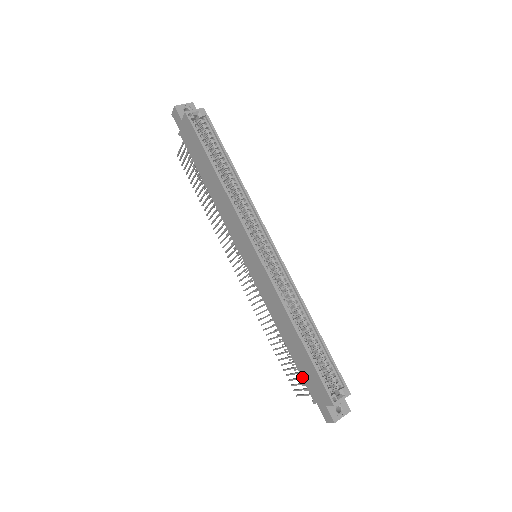
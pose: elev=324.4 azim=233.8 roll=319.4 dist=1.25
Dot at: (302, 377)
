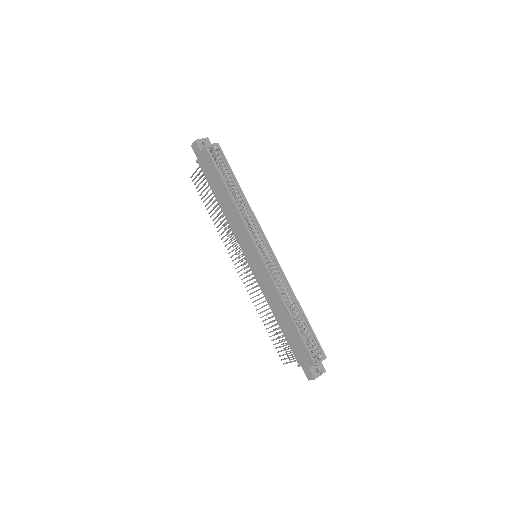
Dot at: (290, 347)
